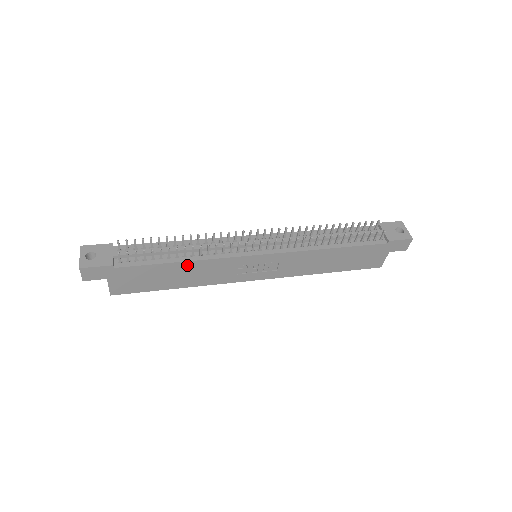
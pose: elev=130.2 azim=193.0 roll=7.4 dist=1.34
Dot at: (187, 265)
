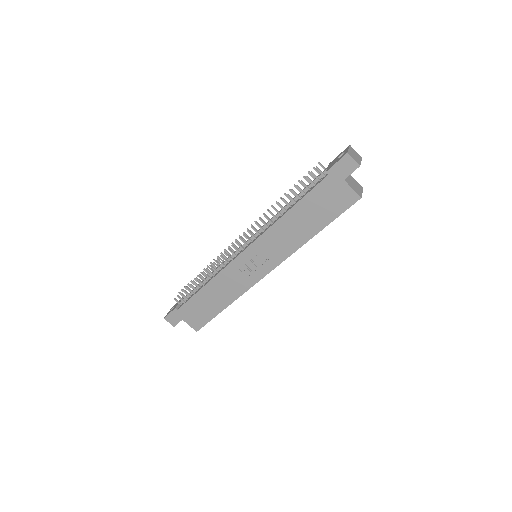
Dot at: (210, 287)
